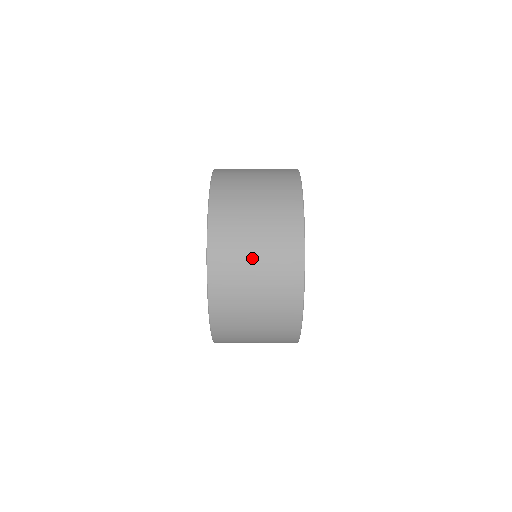
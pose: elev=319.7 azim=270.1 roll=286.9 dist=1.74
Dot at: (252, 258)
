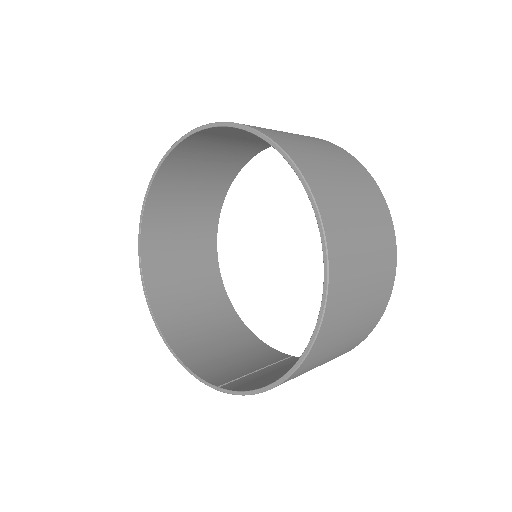
Dot at: (354, 208)
